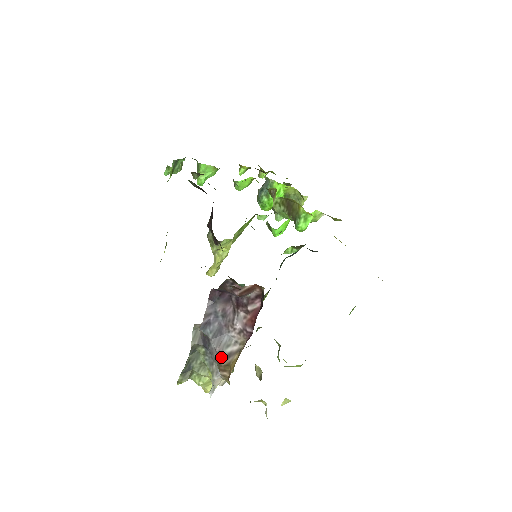
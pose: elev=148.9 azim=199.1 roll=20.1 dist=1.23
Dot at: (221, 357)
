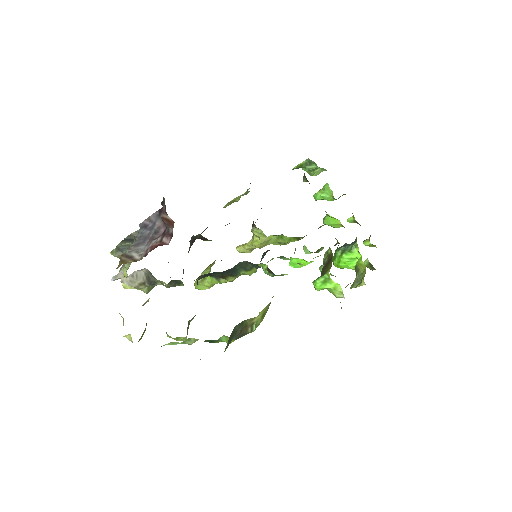
Dot at: (127, 253)
